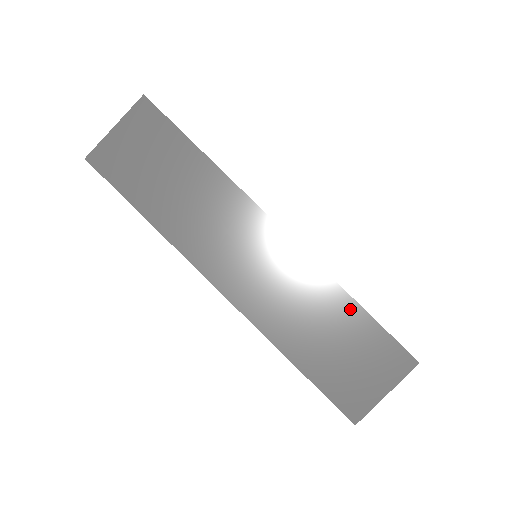
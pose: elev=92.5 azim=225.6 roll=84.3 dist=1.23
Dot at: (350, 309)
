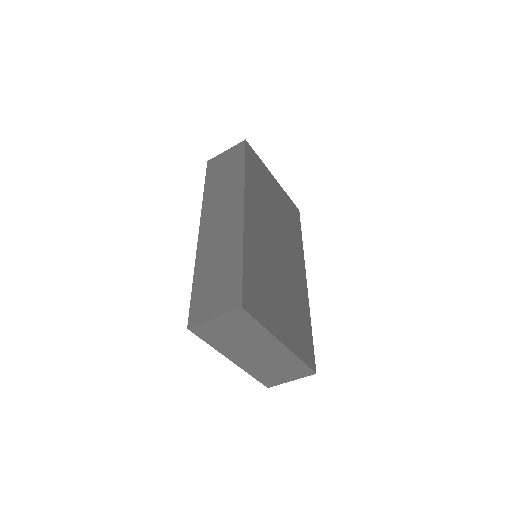
Dot at: (237, 260)
